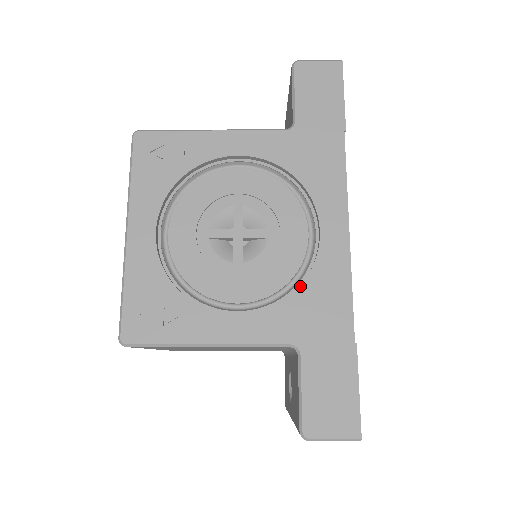
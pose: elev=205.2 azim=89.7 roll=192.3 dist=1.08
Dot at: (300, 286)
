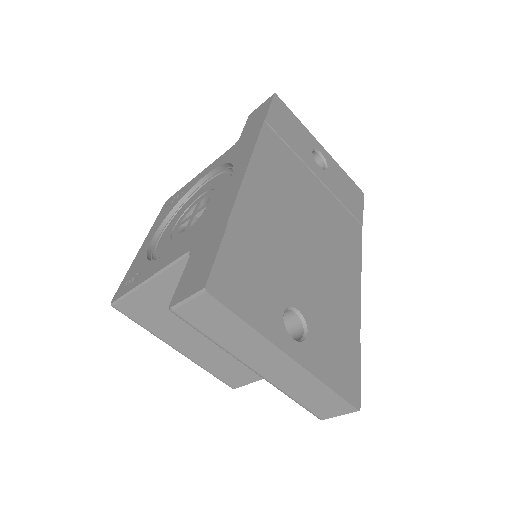
Dot at: (207, 215)
